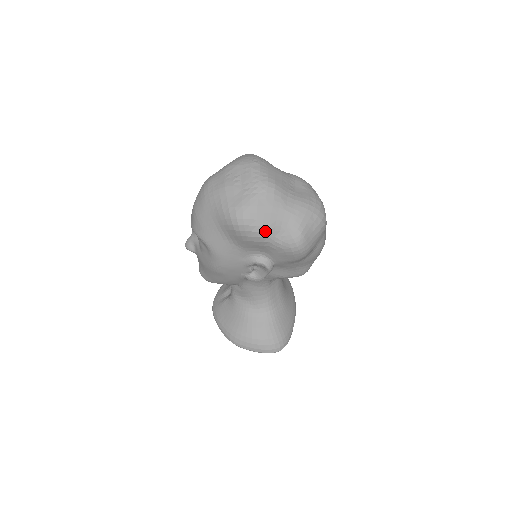
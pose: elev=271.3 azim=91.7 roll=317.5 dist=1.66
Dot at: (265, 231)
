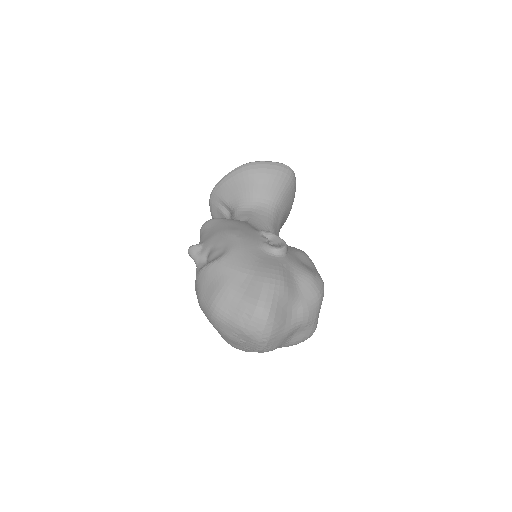
Dot at: occluded
